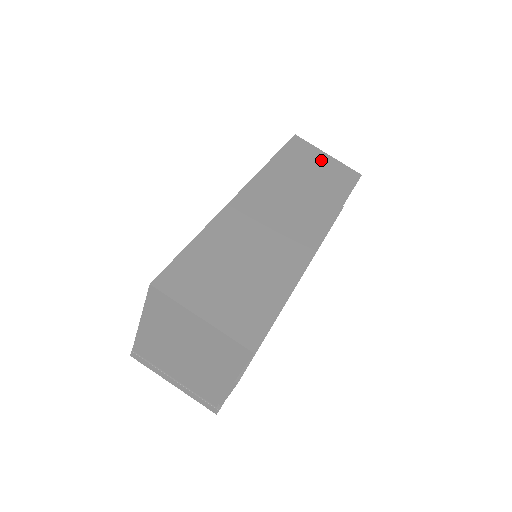
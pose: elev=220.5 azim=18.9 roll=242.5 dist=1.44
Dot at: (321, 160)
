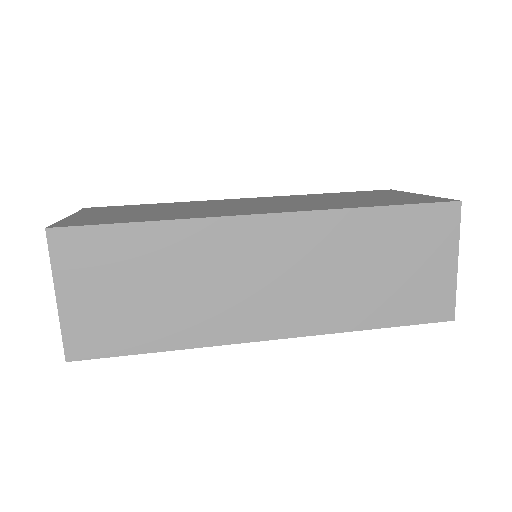
Dot at: (435, 261)
